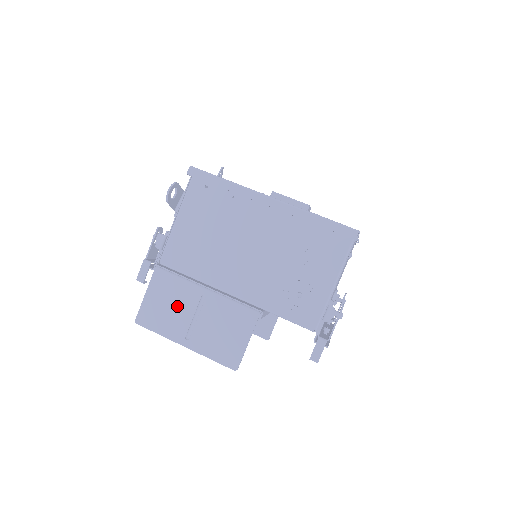
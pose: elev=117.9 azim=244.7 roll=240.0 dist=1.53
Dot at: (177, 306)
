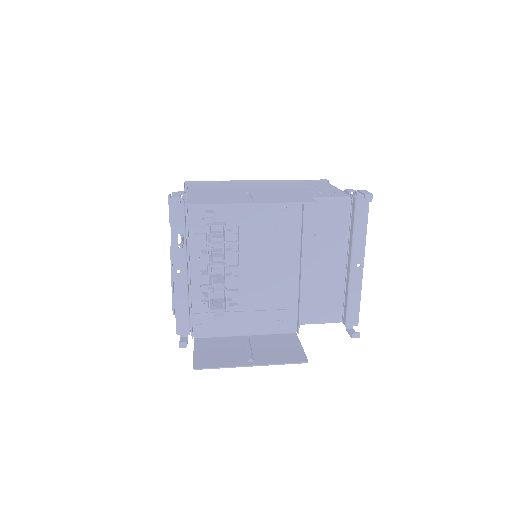
Dot at: (226, 196)
